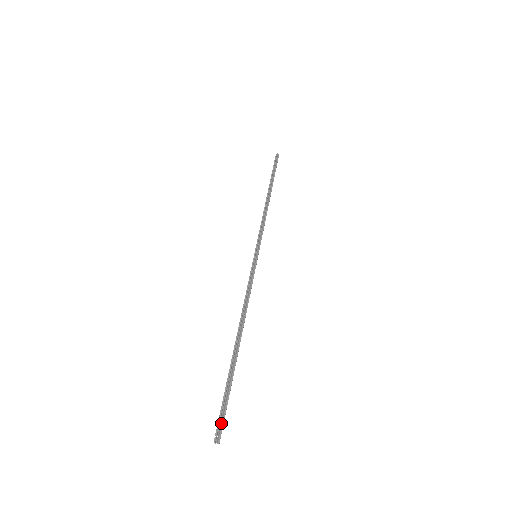
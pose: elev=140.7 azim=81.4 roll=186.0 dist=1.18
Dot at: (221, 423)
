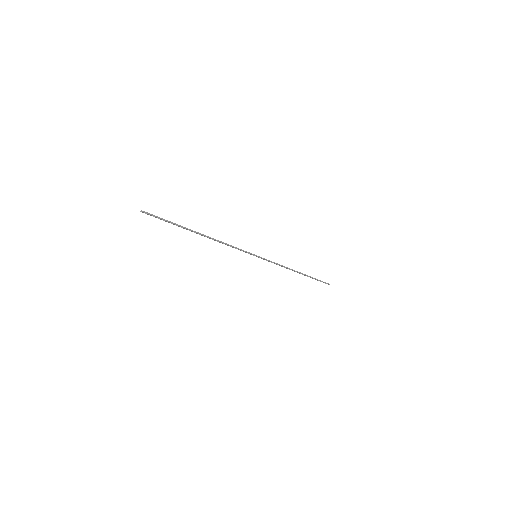
Dot at: (153, 215)
